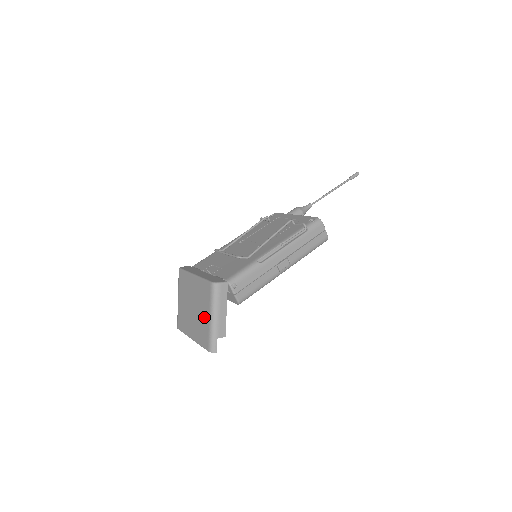
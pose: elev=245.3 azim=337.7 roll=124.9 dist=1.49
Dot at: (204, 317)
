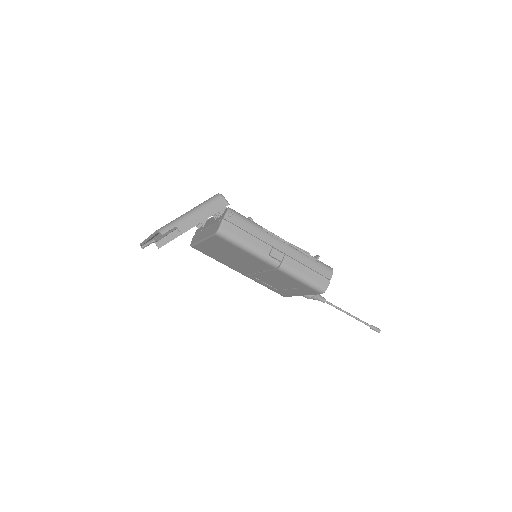
Dot at: occluded
